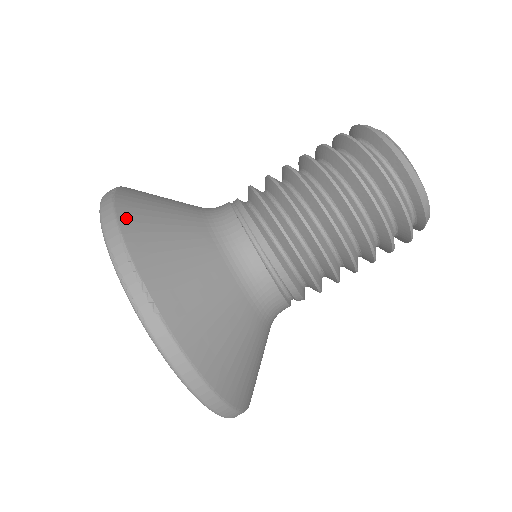
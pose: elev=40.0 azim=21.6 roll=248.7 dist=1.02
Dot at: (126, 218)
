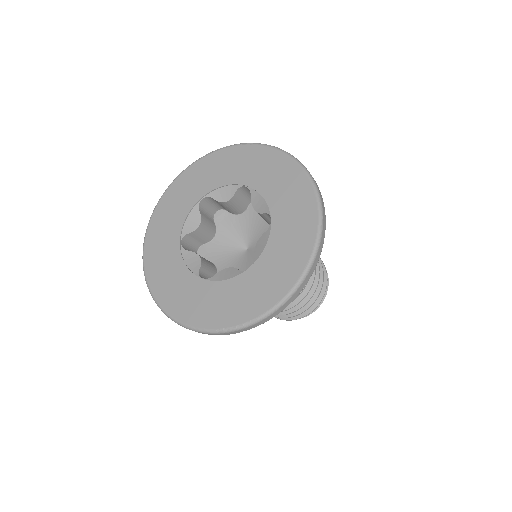
Dot at: occluded
